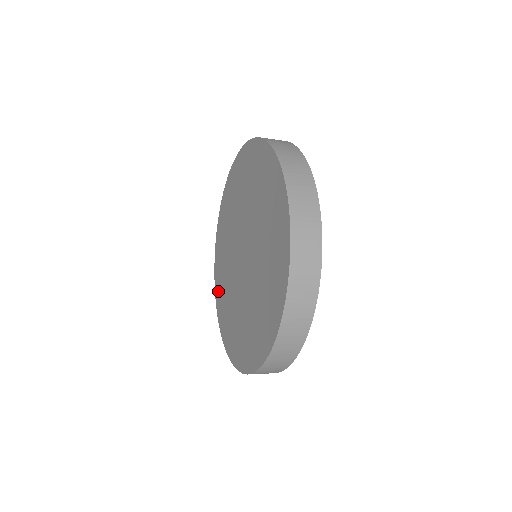
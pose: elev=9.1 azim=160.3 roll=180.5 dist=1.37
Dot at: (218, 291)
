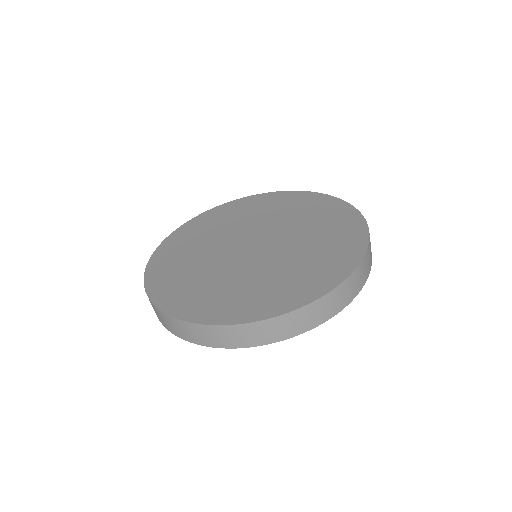
Dot at: (160, 265)
